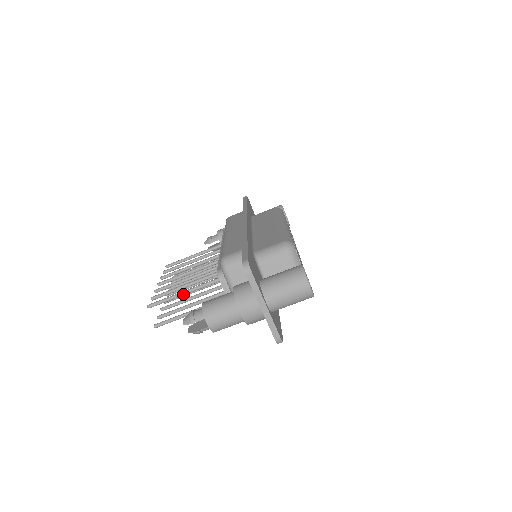
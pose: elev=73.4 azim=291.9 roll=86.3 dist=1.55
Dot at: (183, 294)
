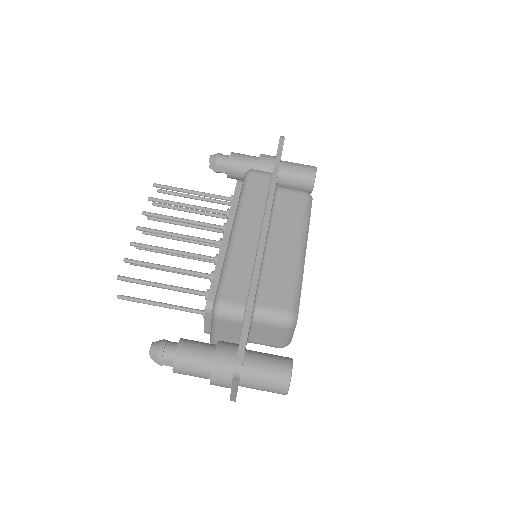
Dot at: (161, 287)
